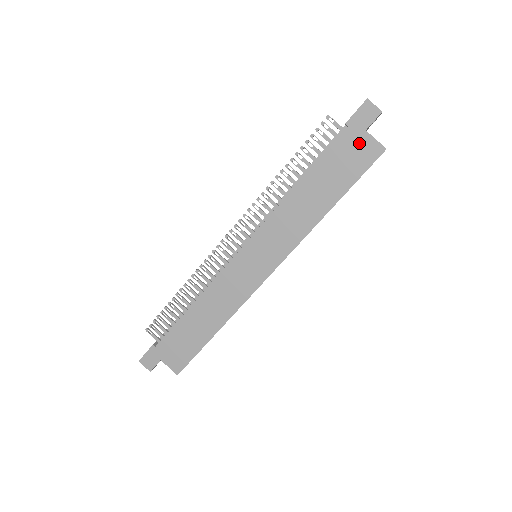
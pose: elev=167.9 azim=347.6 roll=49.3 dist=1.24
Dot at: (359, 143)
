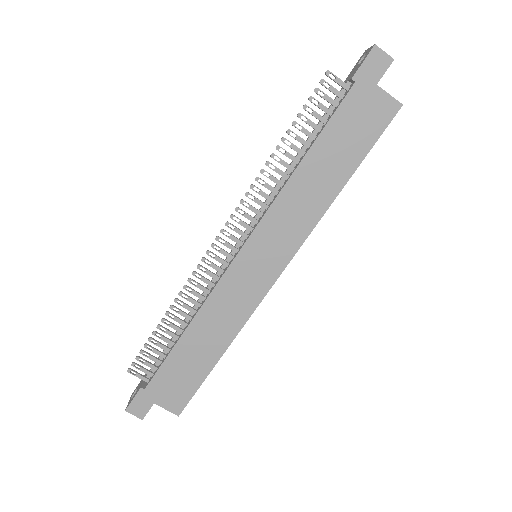
Dot at: (370, 101)
